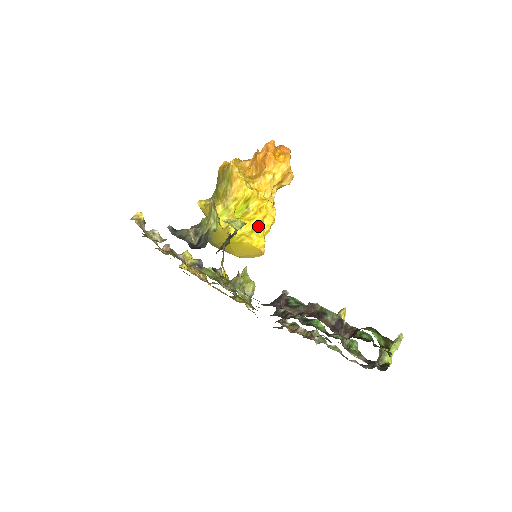
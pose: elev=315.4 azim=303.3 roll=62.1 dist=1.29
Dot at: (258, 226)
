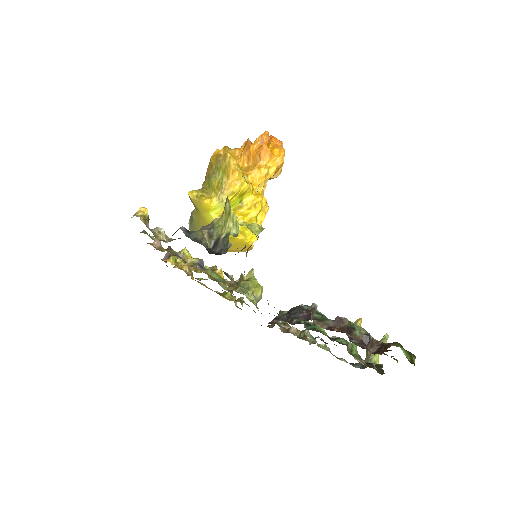
Dot at: (252, 222)
